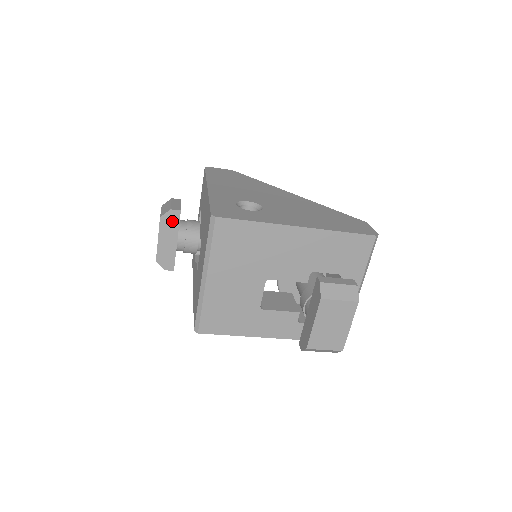
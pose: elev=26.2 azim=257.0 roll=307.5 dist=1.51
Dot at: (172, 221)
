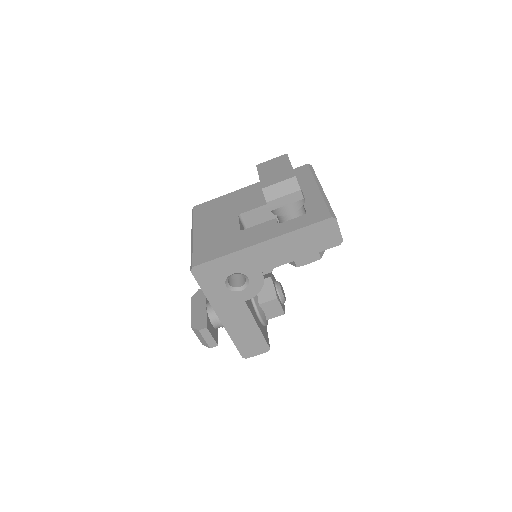
Dot at: (201, 296)
